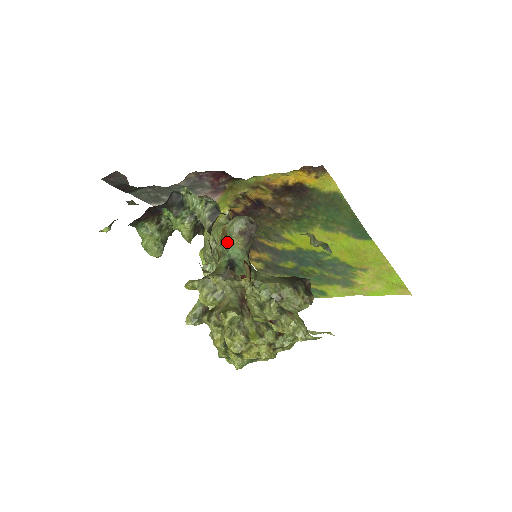
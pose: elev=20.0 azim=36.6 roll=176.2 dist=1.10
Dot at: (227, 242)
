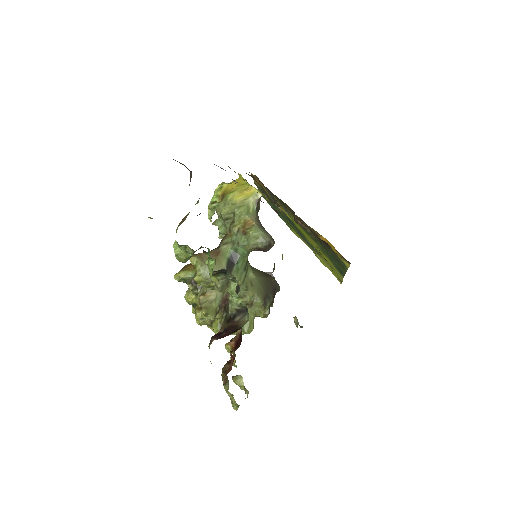
Dot at: (242, 240)
